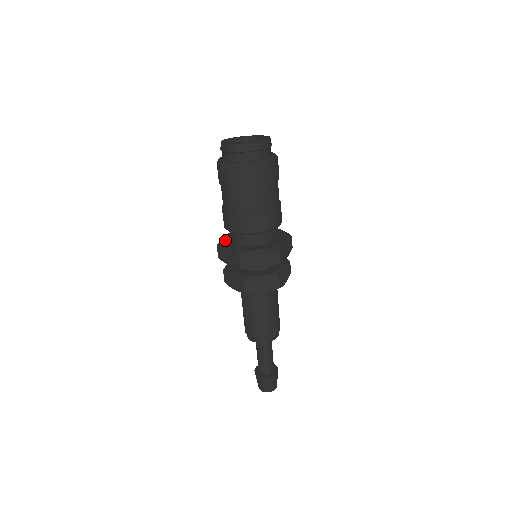
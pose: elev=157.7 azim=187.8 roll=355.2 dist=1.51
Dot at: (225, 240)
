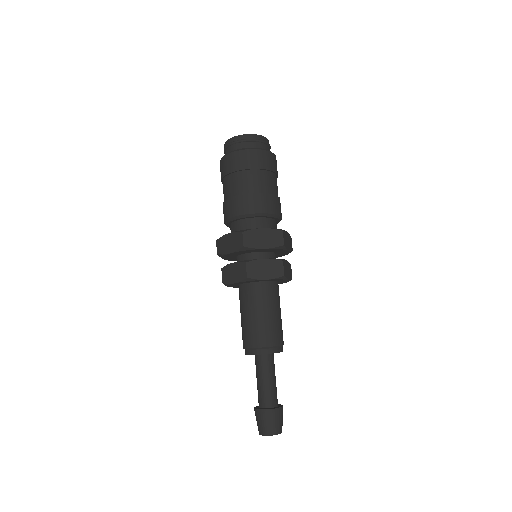
Dot at: occluded
